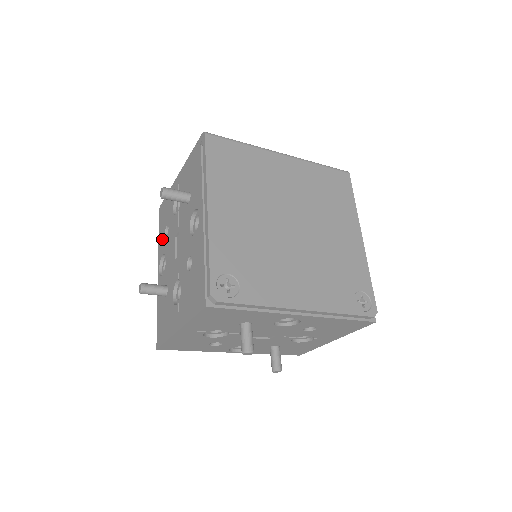
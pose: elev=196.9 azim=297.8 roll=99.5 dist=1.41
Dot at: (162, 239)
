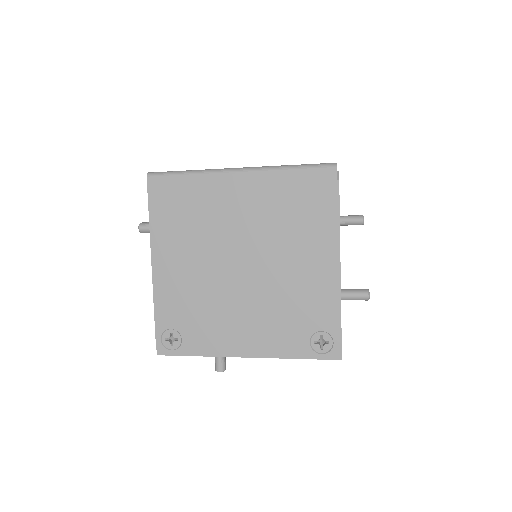
Dot at: occluded
